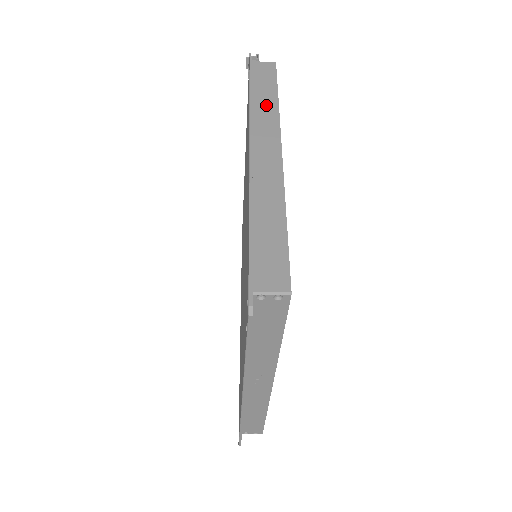
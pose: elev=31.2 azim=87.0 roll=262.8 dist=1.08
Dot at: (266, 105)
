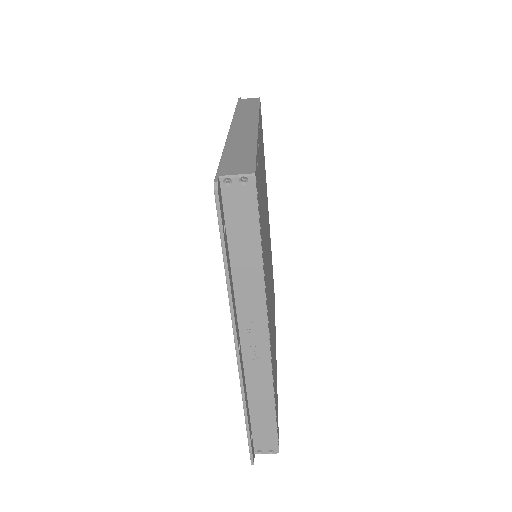
Dot at: (248, 111)
